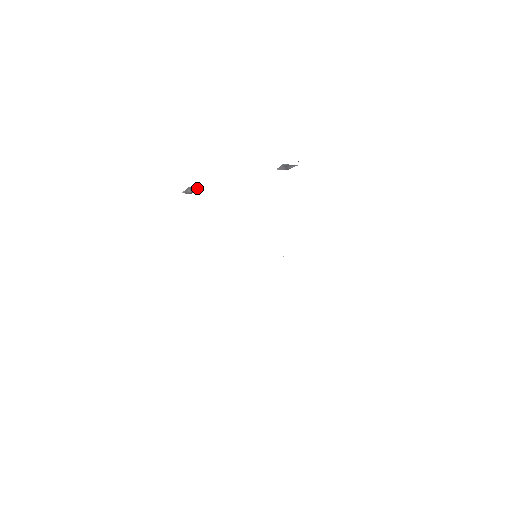
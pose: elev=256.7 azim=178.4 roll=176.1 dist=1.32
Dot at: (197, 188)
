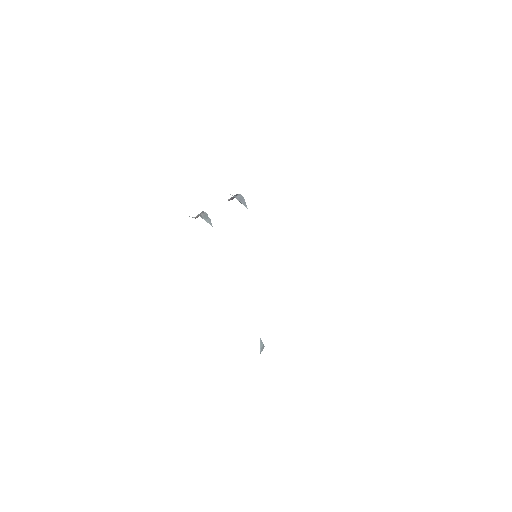
Dot at: (201, 214)
